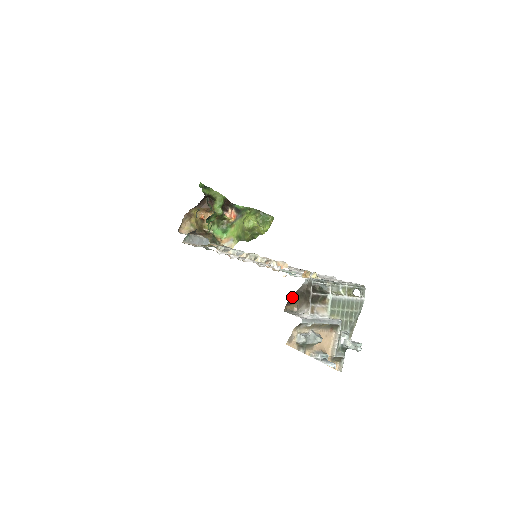
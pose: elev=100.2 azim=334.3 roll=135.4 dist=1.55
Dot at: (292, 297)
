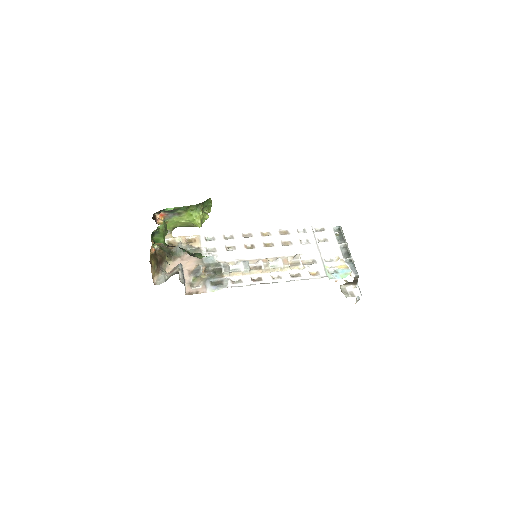
Dot at: occluded
